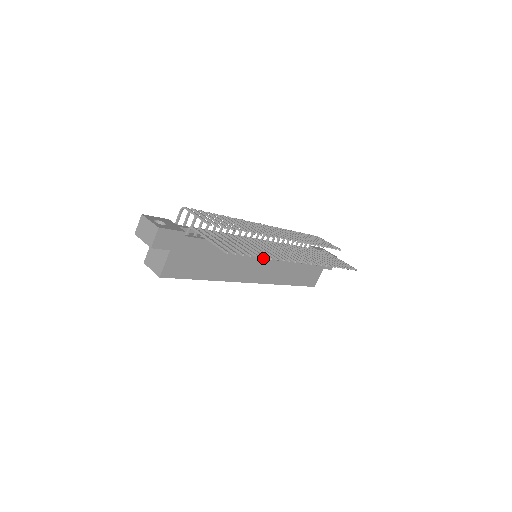
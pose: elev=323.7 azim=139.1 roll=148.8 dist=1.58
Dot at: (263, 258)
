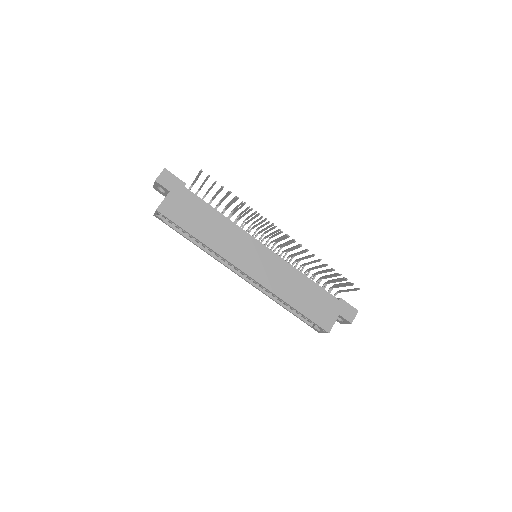
Dot at: (237, 198)
